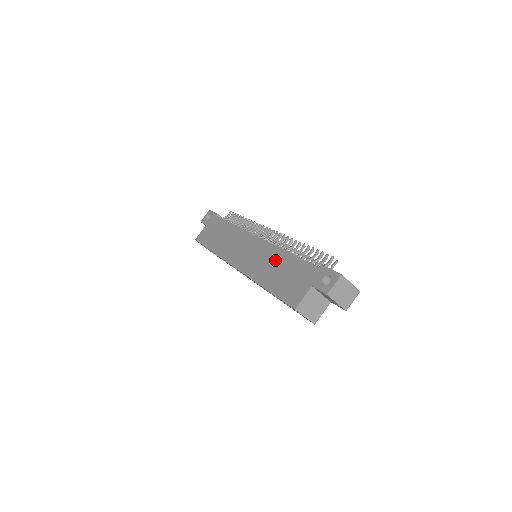
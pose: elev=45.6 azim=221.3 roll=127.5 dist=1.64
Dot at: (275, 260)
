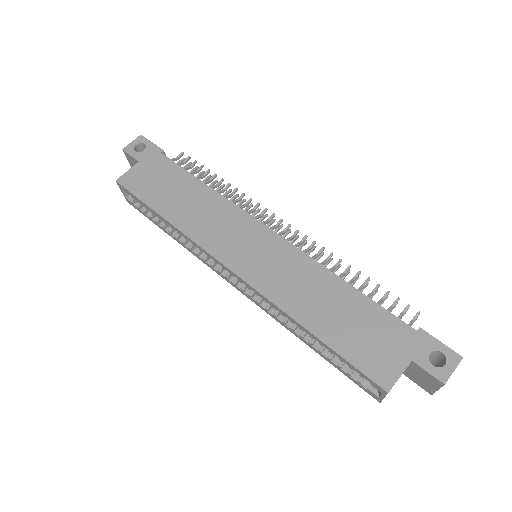
Dot at: (324, 289)
